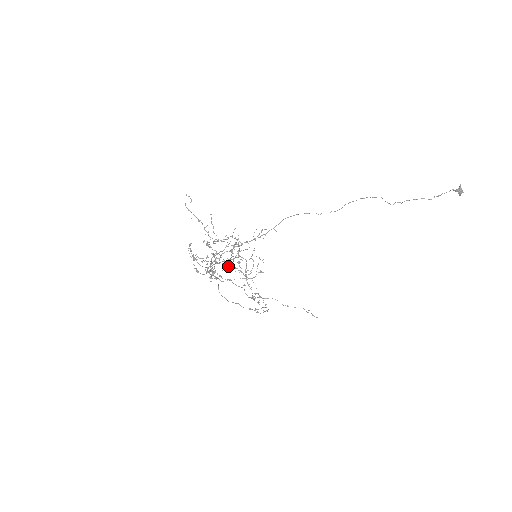
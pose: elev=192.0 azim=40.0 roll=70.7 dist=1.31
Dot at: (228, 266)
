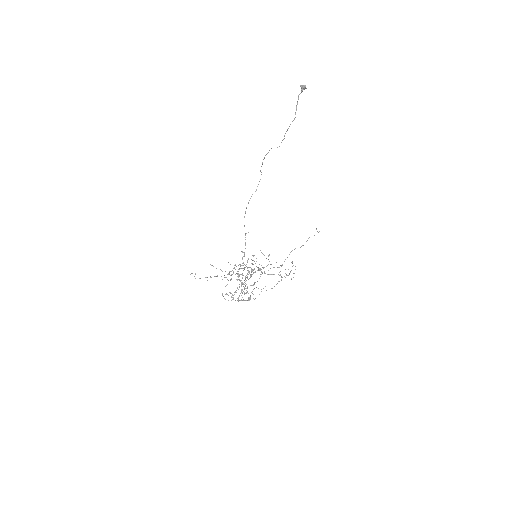
Dot at: (251, 276)
